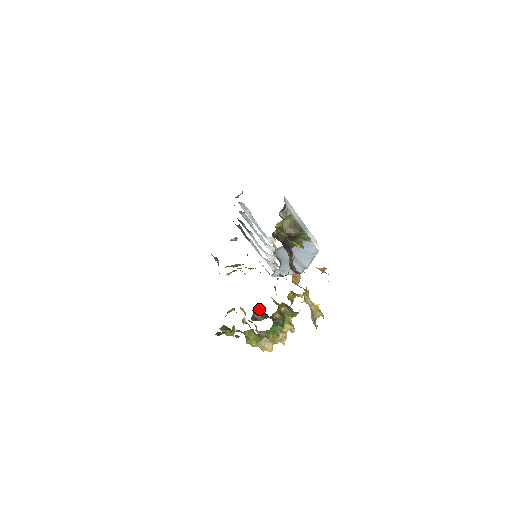
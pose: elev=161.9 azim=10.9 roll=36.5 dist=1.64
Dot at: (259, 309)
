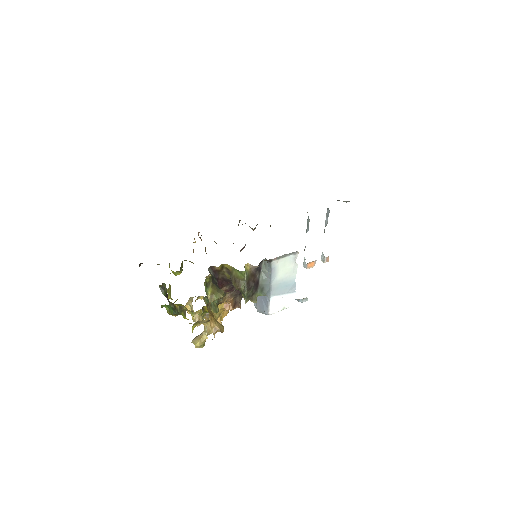
Dot at: (166, 288)
